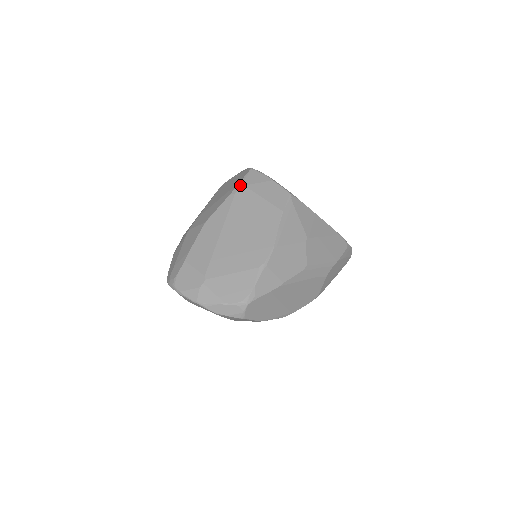
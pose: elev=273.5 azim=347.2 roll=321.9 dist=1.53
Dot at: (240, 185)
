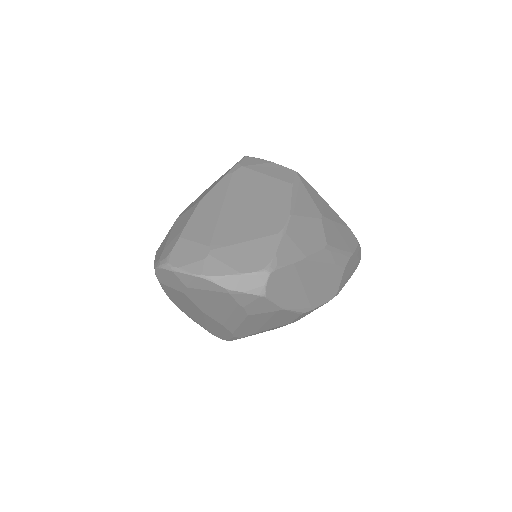
Dot at: (237, 166)
